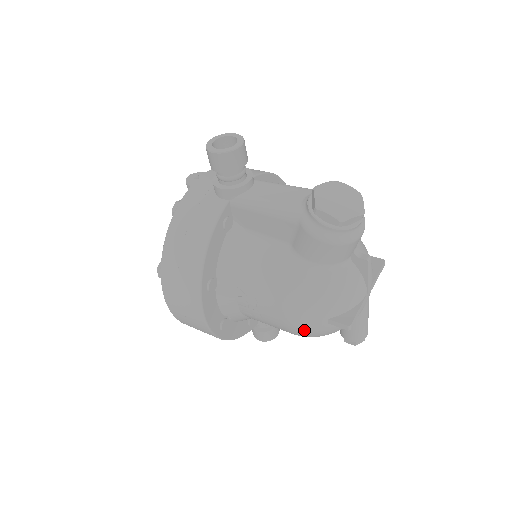
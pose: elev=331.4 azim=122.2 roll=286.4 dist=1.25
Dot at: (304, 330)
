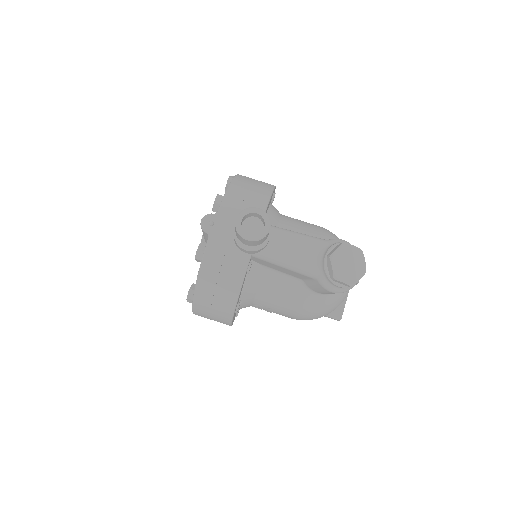
Dot at: occluded
